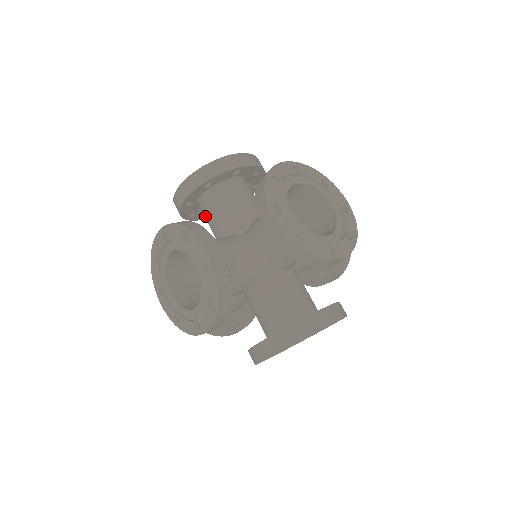
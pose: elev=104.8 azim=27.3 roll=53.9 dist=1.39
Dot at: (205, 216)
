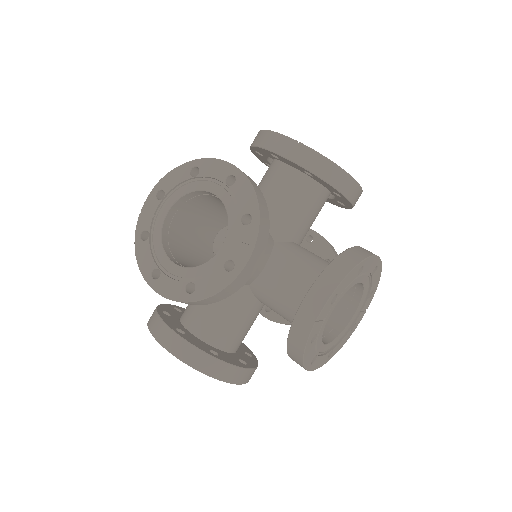
Dot at: (269, 177)
